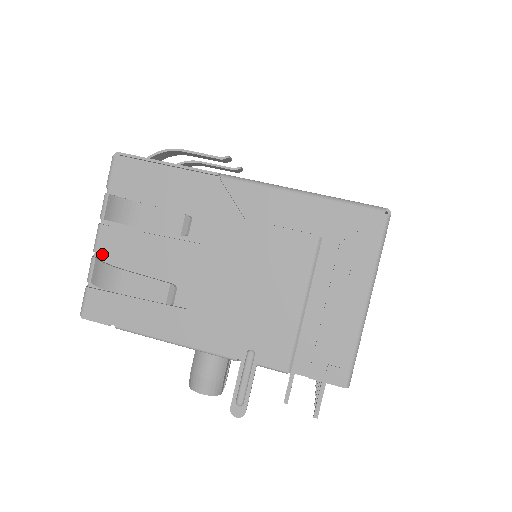
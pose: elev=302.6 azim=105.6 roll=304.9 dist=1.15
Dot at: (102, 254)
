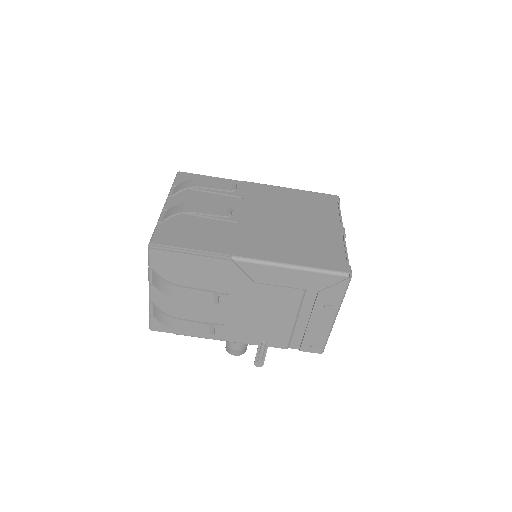
Dot at: (156, 299)
